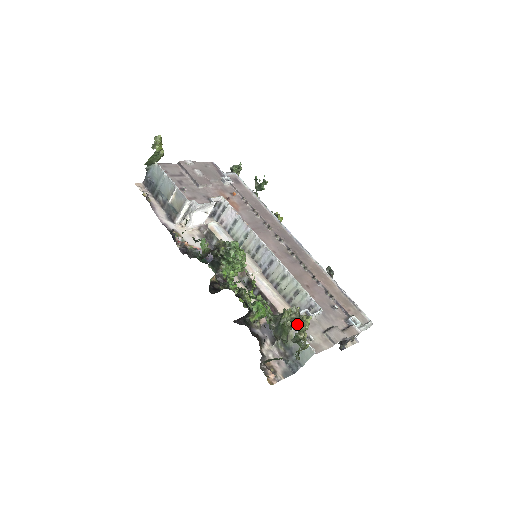
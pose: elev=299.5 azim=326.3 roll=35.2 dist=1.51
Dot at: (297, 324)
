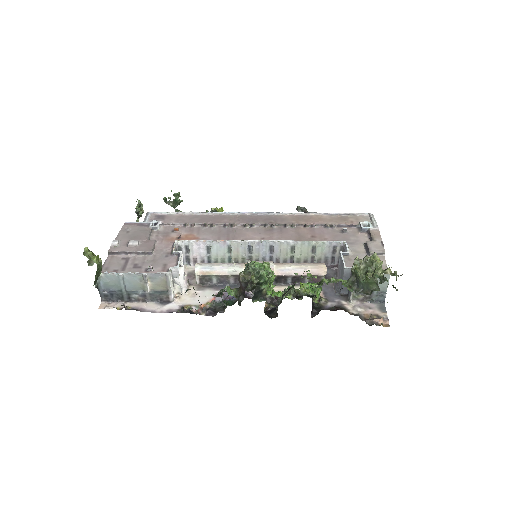
Dot at: (378, 269)
